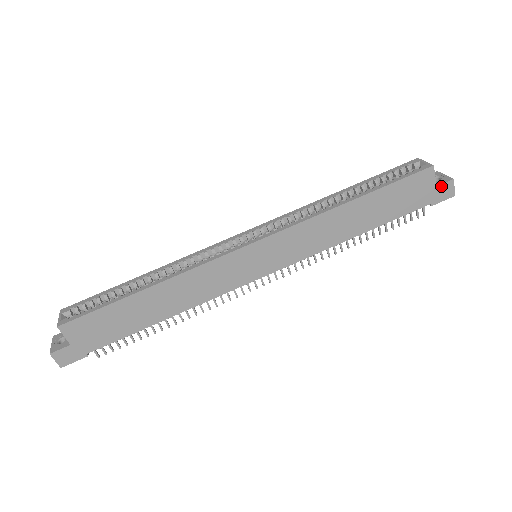
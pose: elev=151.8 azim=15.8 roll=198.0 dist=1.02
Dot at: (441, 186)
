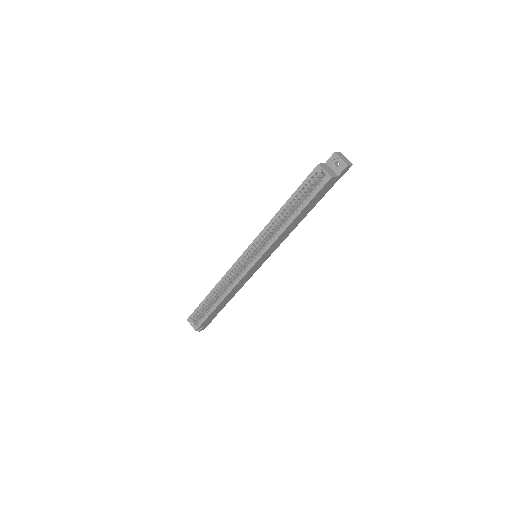
Dot at: (341, 173)
